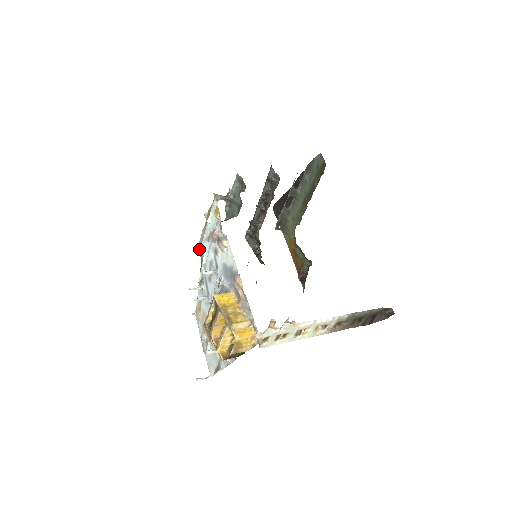
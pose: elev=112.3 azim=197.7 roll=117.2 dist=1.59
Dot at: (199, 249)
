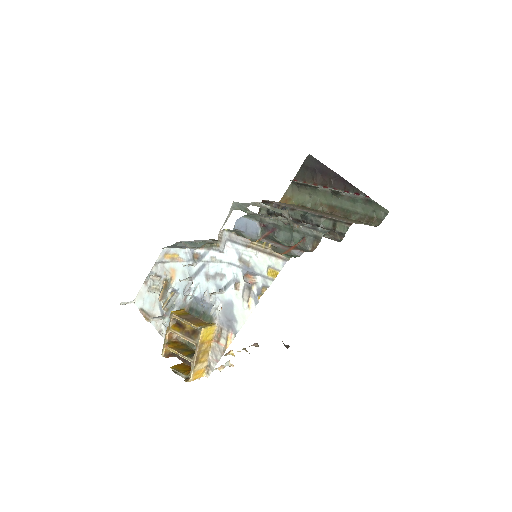
Dot at: (223, 236)
